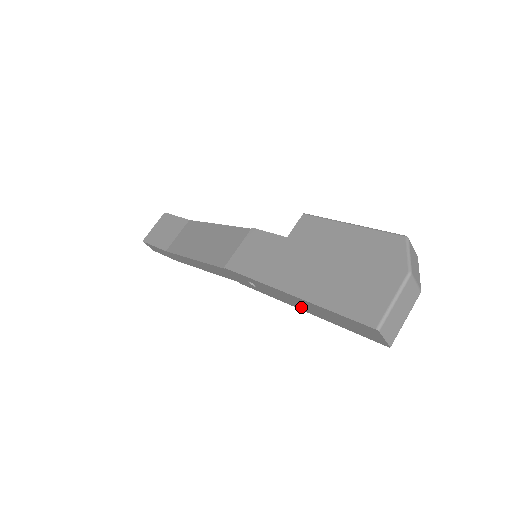
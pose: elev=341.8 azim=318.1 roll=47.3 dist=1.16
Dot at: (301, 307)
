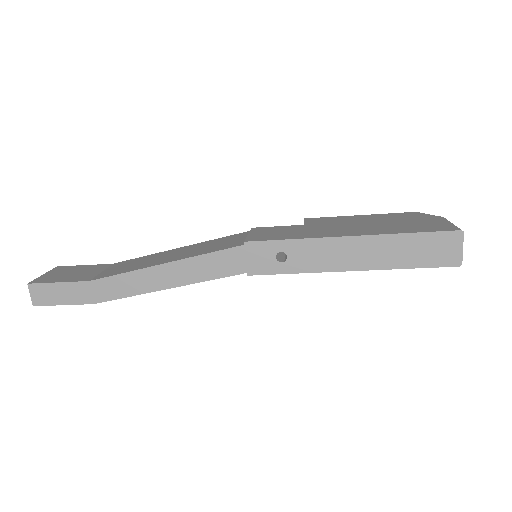
Dot at: (353, 262)
